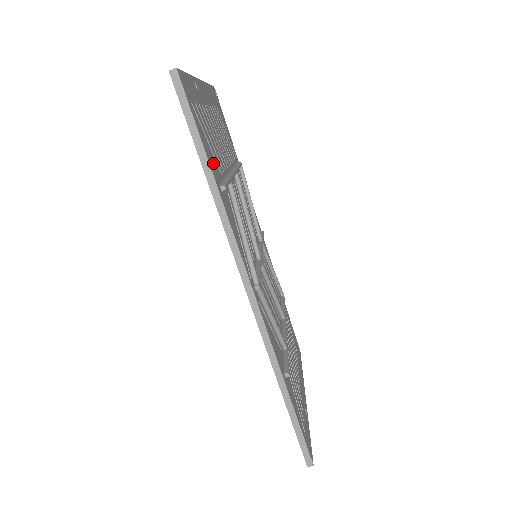
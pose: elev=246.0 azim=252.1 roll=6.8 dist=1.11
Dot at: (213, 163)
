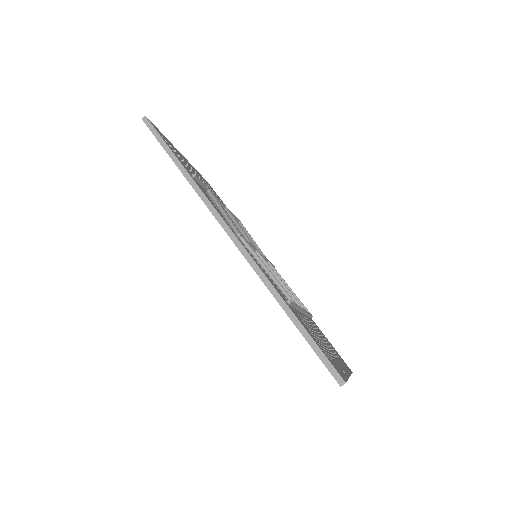
Dot at: (185, 166)
